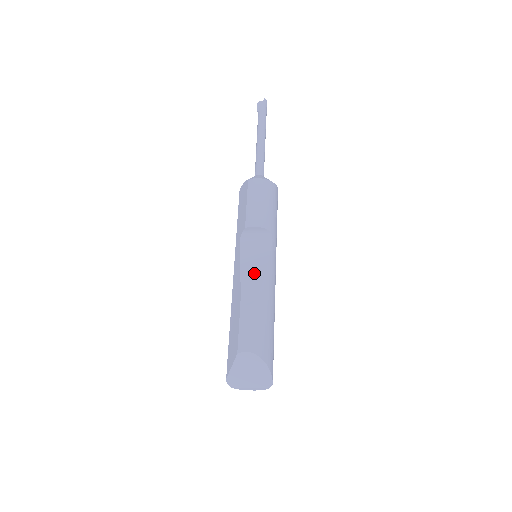
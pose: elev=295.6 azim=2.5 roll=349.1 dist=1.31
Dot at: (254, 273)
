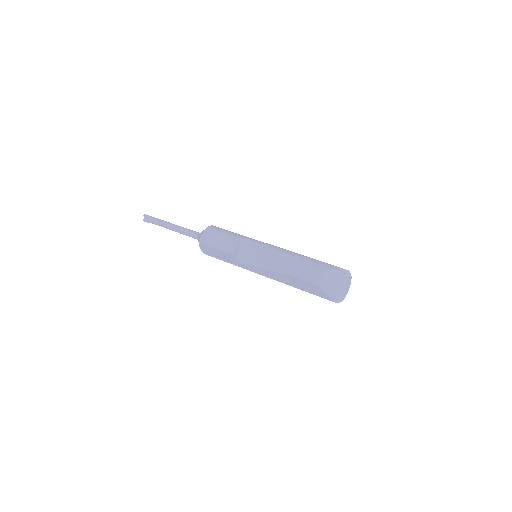
Dot at: (268, 259)
